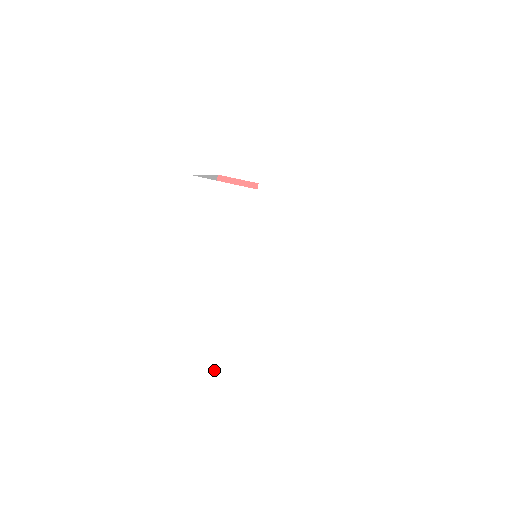
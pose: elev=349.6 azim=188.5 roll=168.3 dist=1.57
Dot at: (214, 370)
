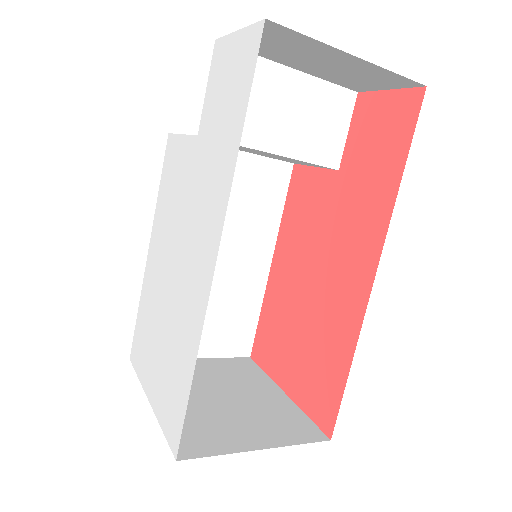
Dot at: (147, 391)
